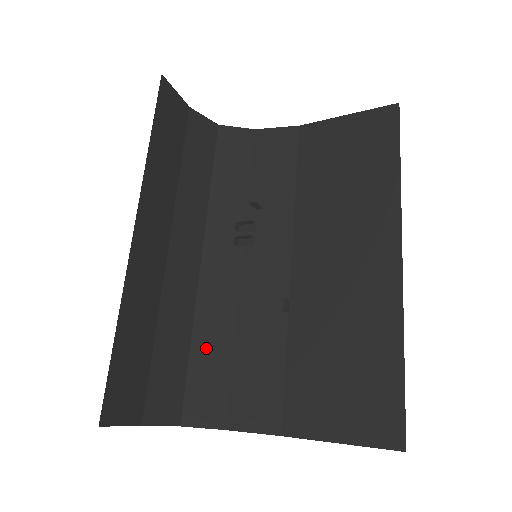
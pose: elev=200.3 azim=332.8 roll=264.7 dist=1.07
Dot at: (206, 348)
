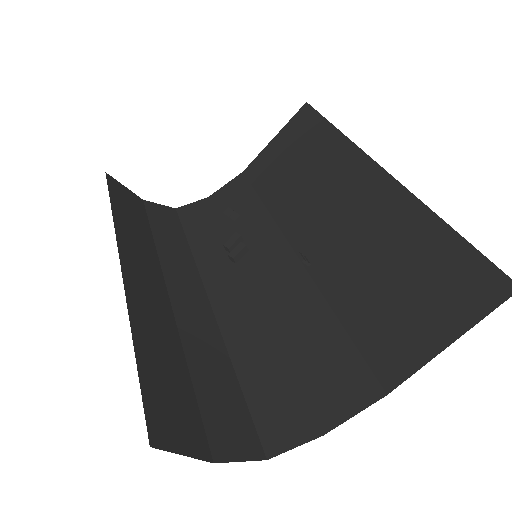
Dot at: (254, 367)
